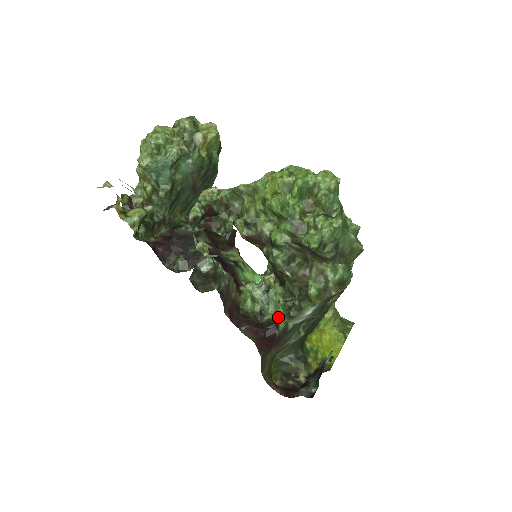
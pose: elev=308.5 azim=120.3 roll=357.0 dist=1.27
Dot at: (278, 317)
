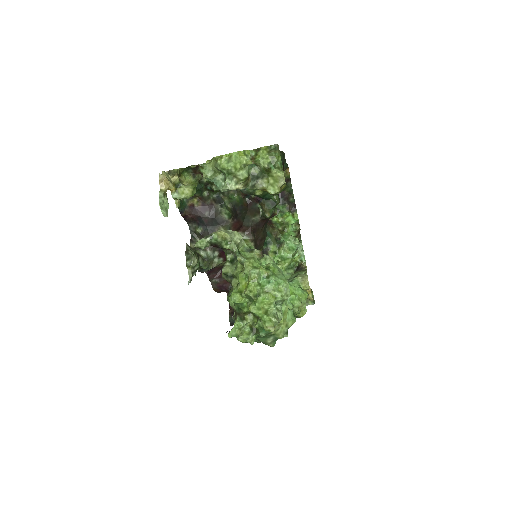
Dot at: occluded
